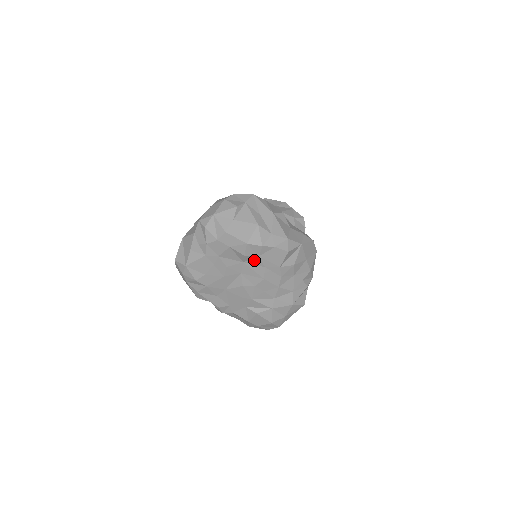
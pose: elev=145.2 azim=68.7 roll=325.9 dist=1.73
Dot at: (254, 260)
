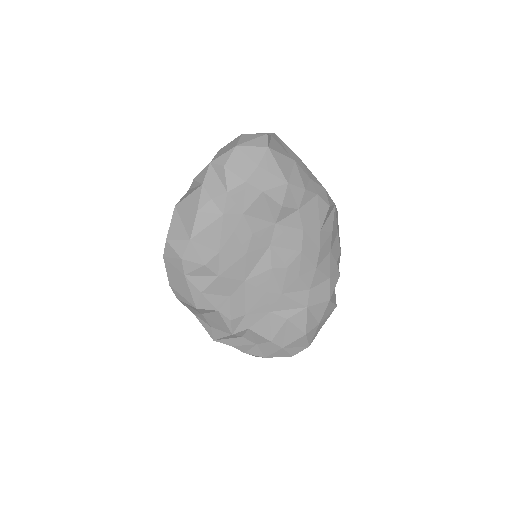
Dot at: (291, 218)
